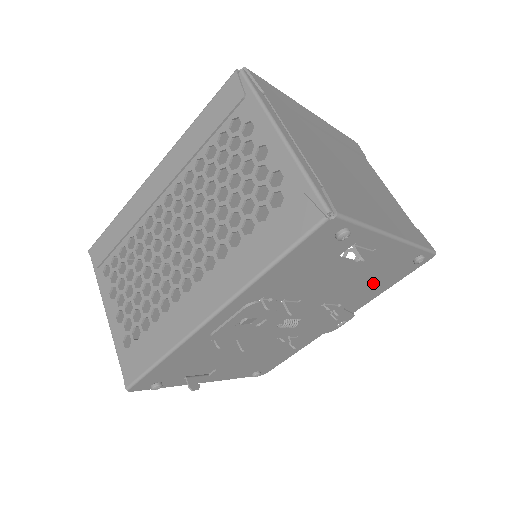
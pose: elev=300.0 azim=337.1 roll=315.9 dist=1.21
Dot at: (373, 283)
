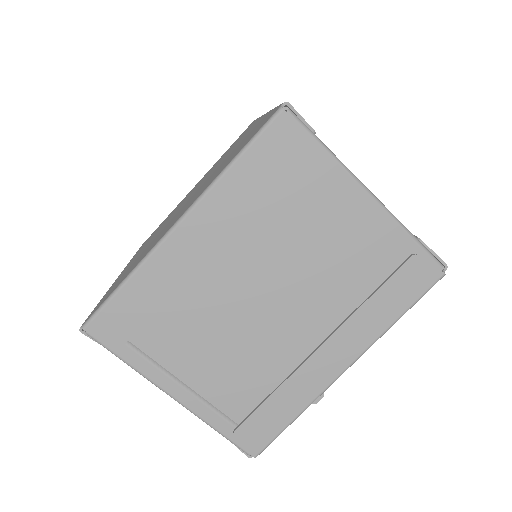
Dot at: occluded
